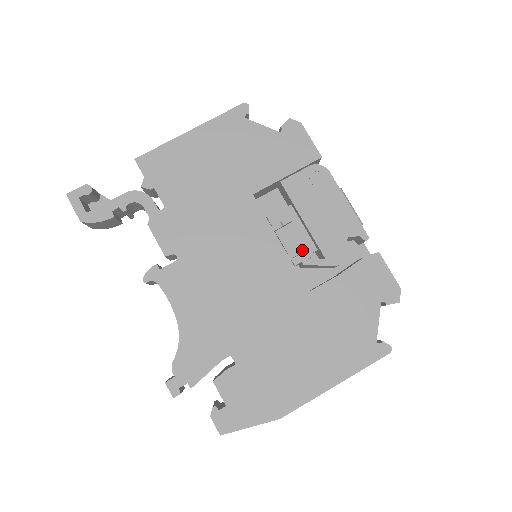
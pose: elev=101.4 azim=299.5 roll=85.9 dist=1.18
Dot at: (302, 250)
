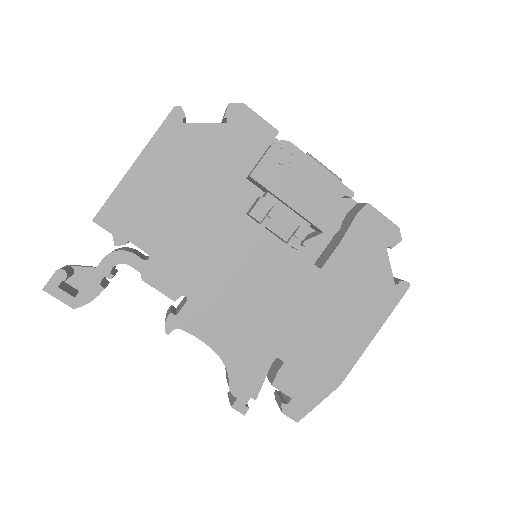
Dot at: (298, 234)
